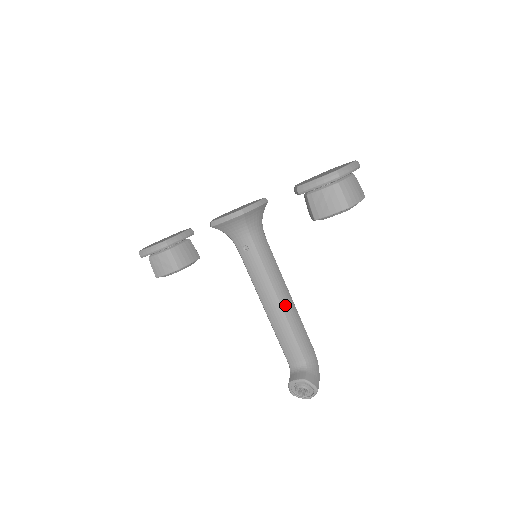
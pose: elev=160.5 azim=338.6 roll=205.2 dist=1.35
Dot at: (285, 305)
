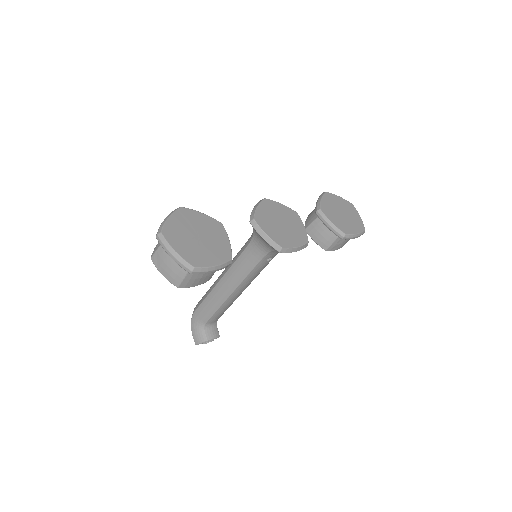
Dot at: occluded
